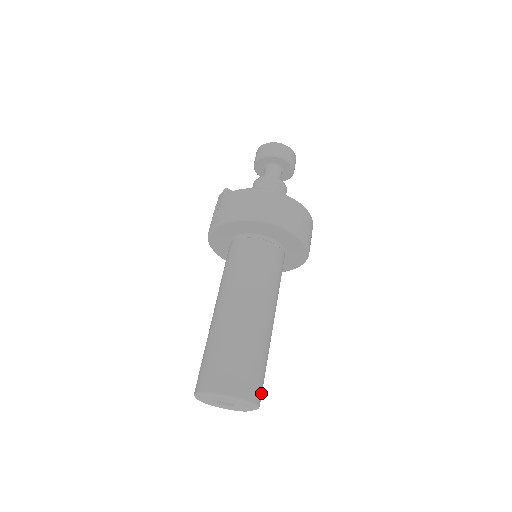
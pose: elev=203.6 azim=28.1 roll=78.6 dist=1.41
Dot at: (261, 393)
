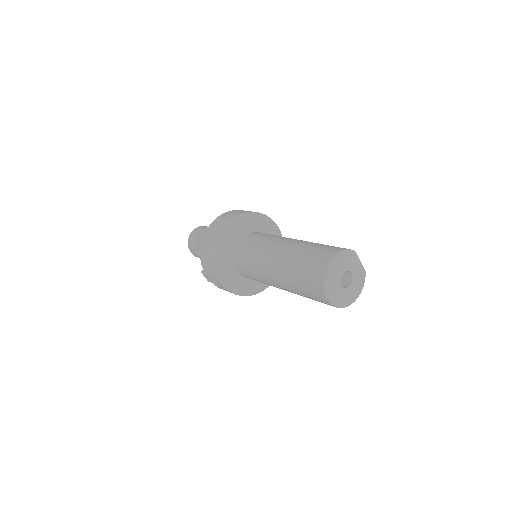
Dot at: occluded
